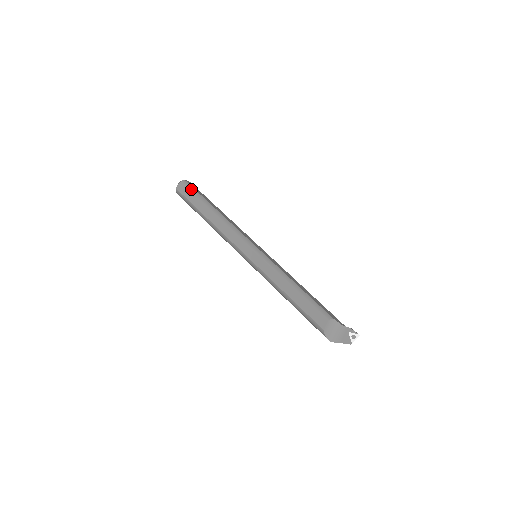
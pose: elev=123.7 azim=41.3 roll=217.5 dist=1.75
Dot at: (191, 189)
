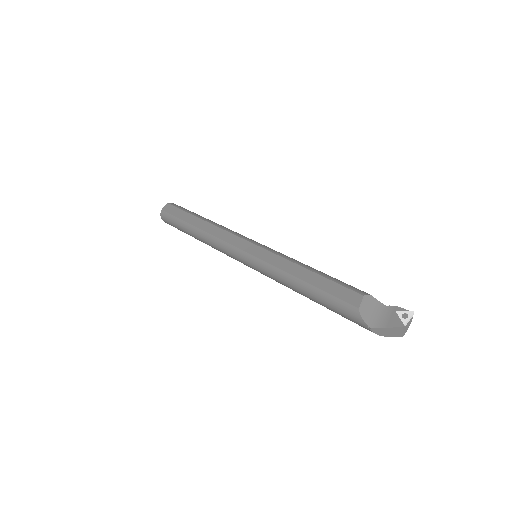
Dot at: (180, 207)
